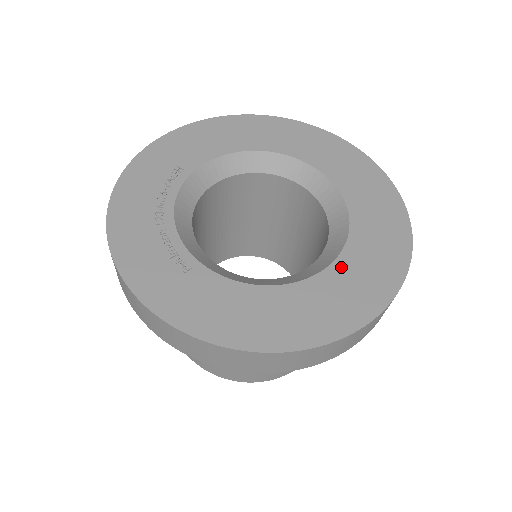
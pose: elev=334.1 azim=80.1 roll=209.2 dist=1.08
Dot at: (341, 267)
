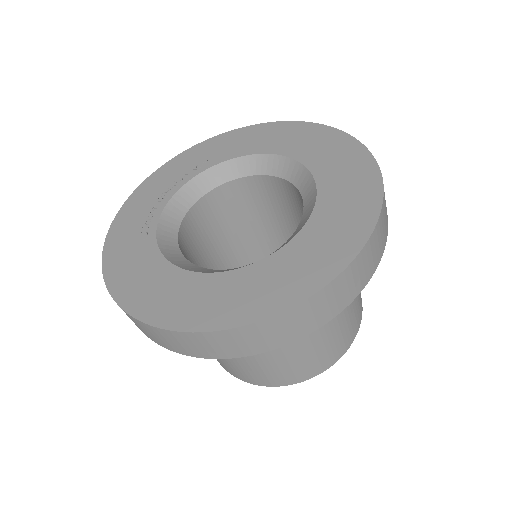
Dot at: (248, 273)
